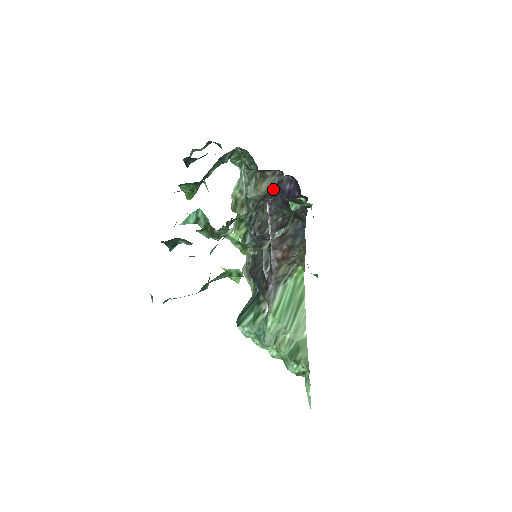
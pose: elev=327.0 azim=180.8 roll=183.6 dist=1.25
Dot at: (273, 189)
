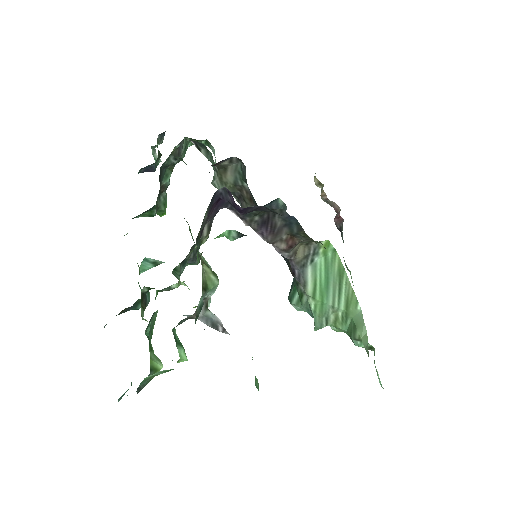
Dot at: (205, 217)
